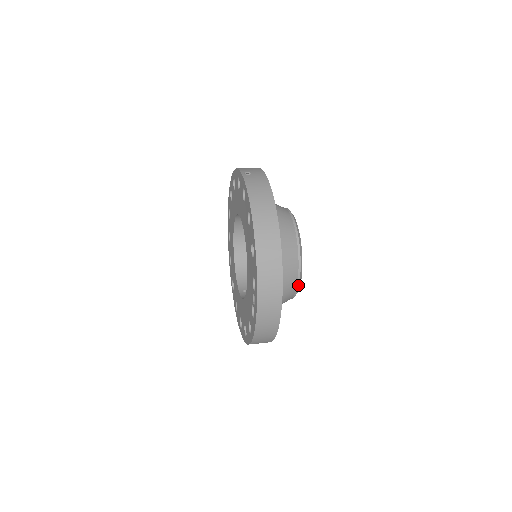
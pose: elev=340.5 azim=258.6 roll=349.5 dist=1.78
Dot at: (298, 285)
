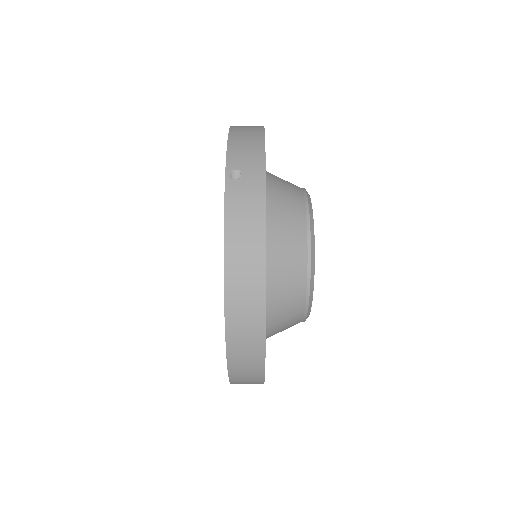
Dot at: (304, 321)
